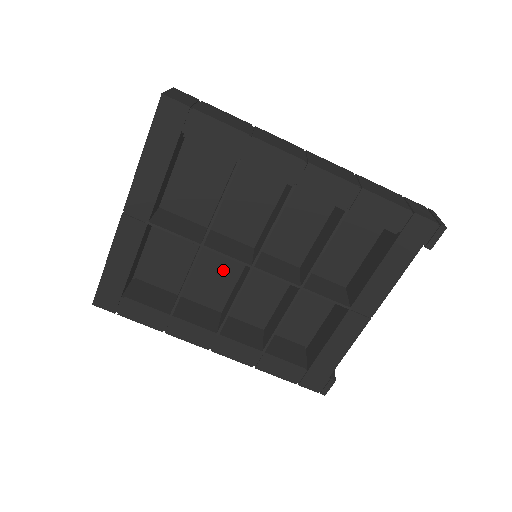
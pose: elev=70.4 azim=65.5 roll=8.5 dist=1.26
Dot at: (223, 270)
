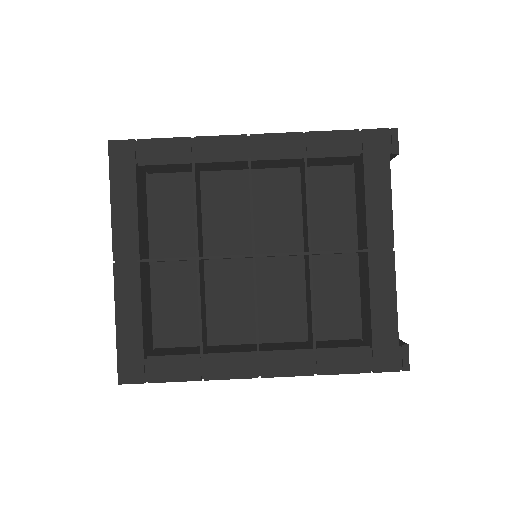
Dot at: (235, 294)
